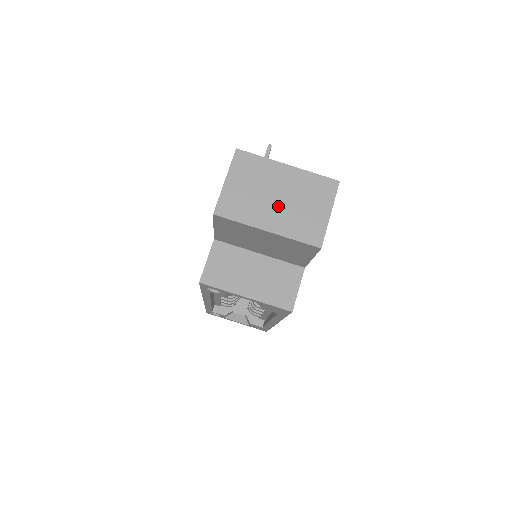
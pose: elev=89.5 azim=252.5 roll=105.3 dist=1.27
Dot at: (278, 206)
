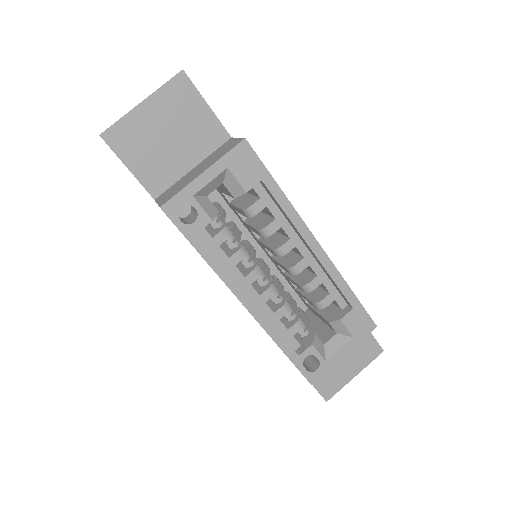
Dot at: occluded
